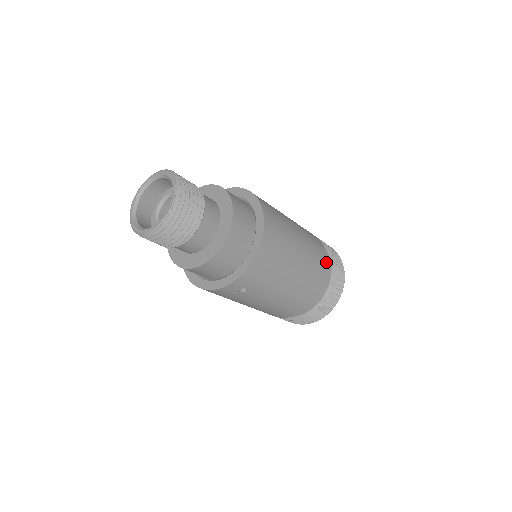
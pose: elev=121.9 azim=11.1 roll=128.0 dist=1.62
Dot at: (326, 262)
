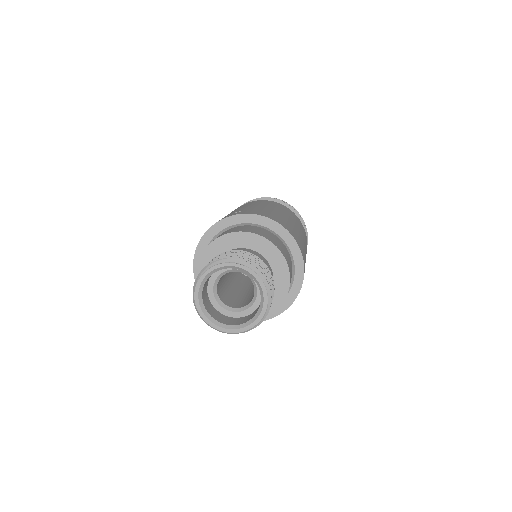
Dot at: occluded
